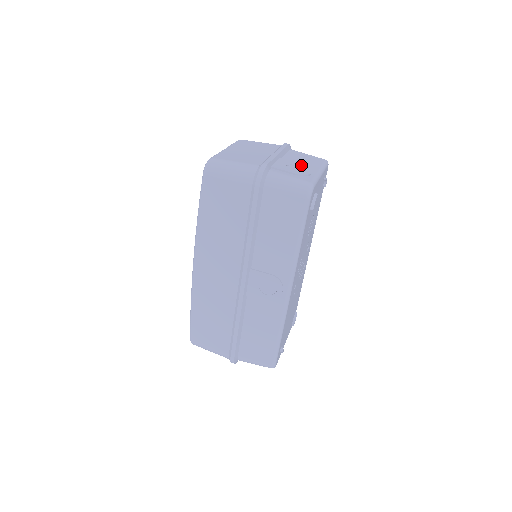
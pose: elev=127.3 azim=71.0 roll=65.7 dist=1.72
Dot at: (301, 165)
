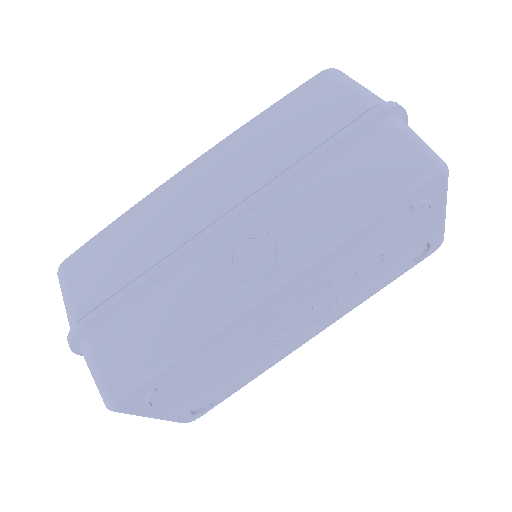
Dot at: occluded
